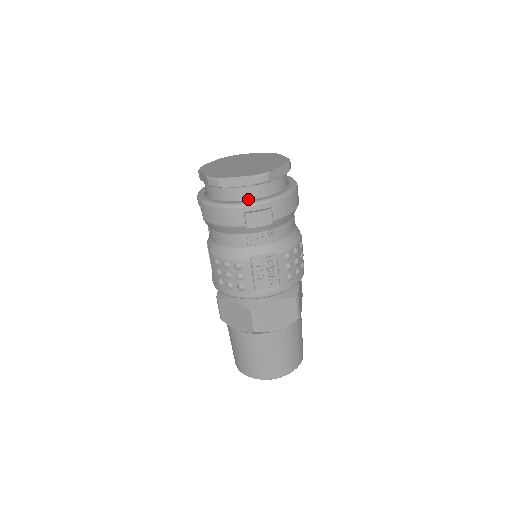
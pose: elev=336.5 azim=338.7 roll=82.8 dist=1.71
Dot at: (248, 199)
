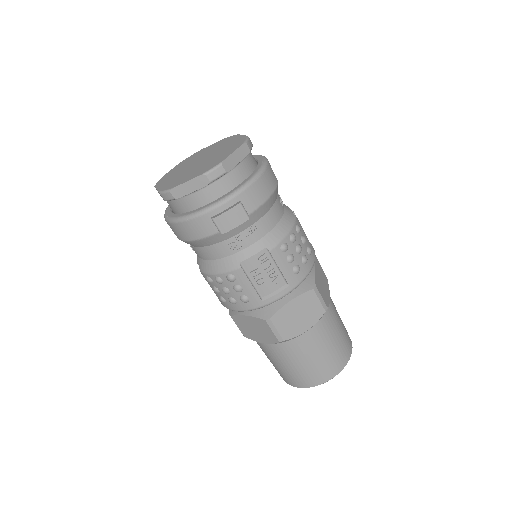
Dot at: (211, 201)
